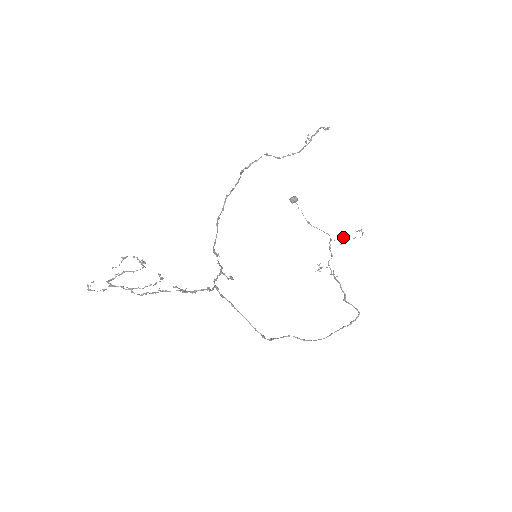
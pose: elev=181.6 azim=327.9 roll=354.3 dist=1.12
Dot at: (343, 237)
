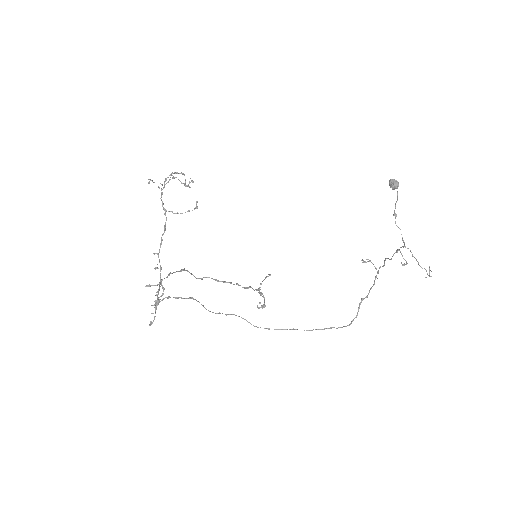
Dot at: (404, 263)
